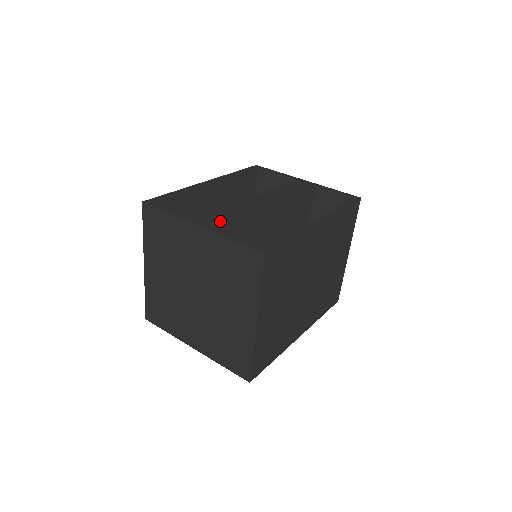
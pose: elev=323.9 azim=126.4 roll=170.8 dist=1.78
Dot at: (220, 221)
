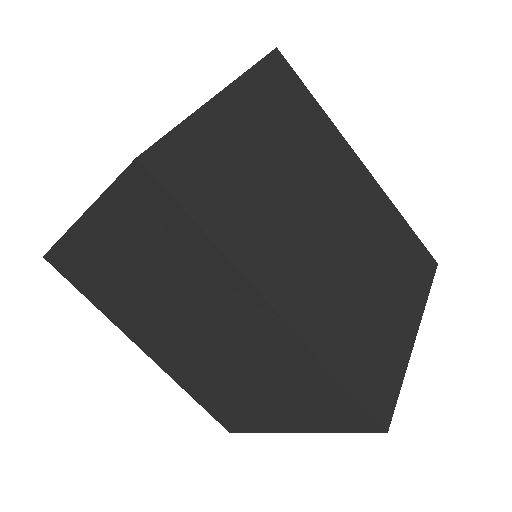
Dot at: occluded
